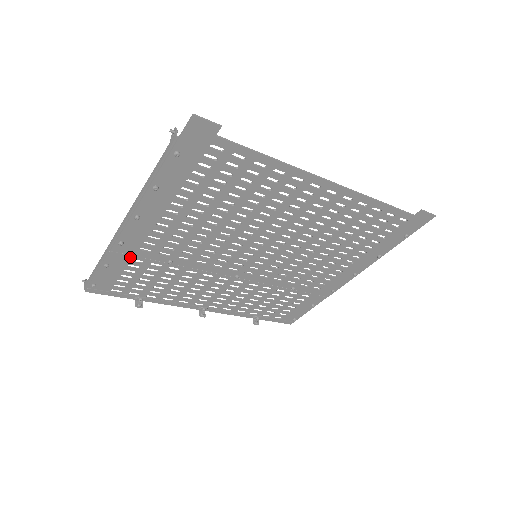
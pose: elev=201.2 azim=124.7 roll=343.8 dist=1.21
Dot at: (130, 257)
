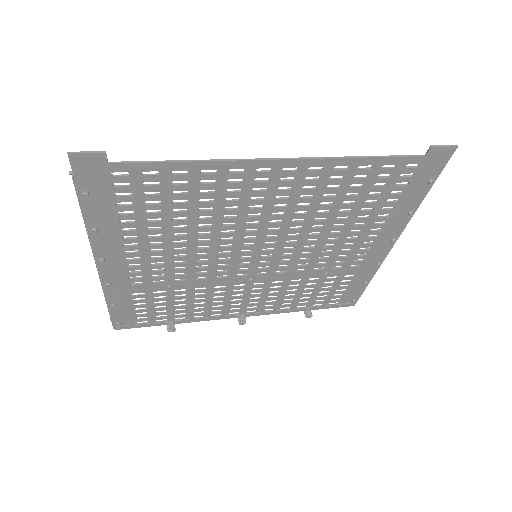
Dot at: (129, 293)
